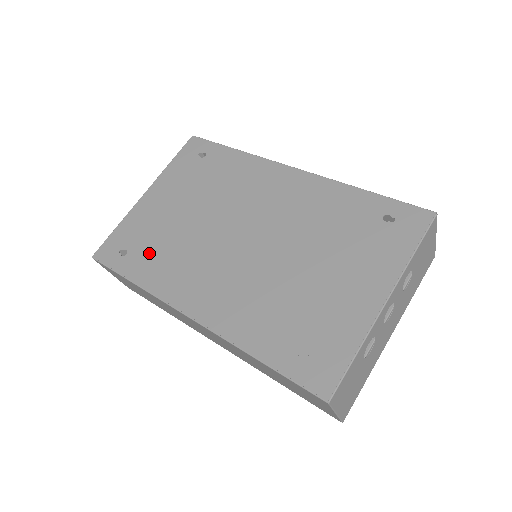
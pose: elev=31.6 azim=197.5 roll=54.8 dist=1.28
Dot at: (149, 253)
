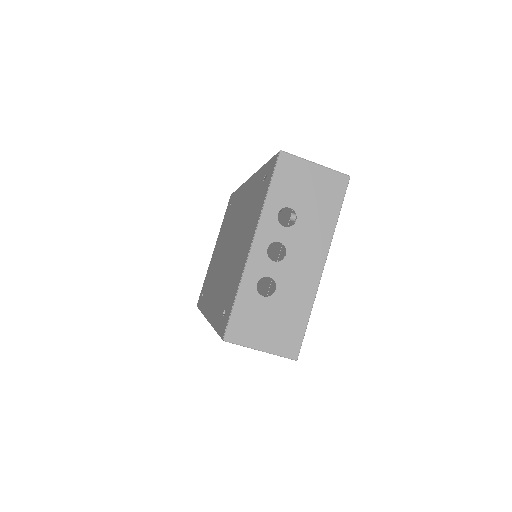
Dot at: (207, 288)
